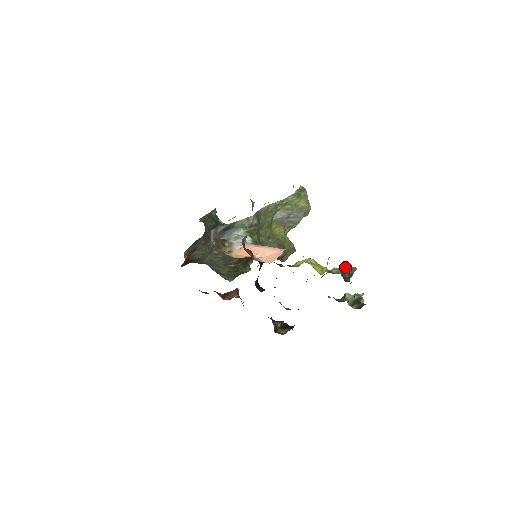
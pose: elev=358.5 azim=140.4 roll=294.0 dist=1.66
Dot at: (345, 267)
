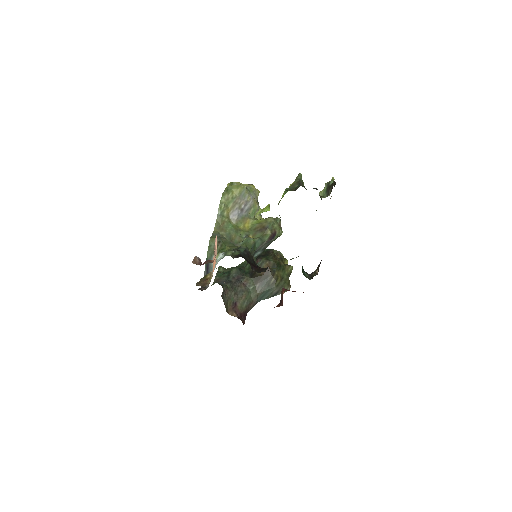
Dot at: (292, 183)
